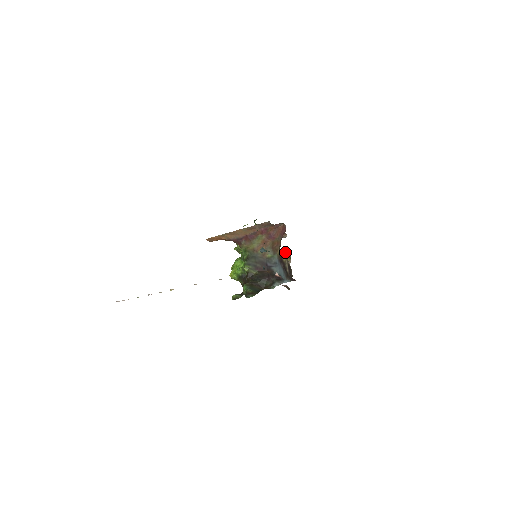
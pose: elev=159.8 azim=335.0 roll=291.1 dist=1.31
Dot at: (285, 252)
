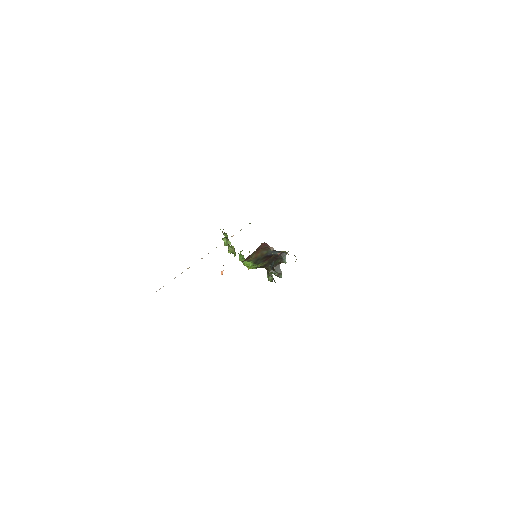
Dot at: occluded
